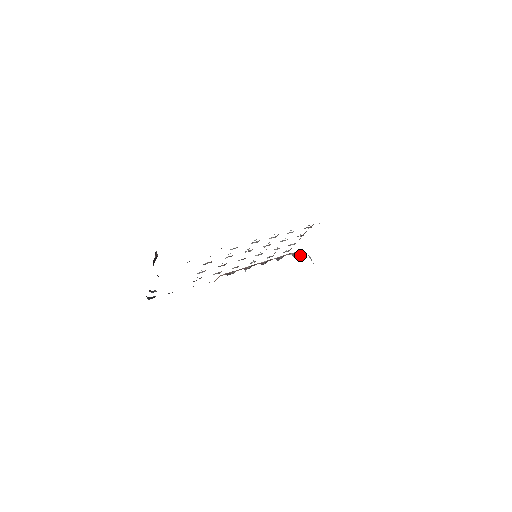
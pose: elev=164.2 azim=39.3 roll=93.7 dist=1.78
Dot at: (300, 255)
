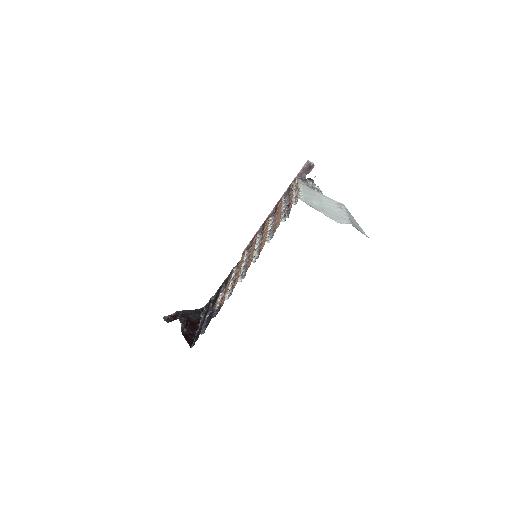
Dot at: (308, 170)
